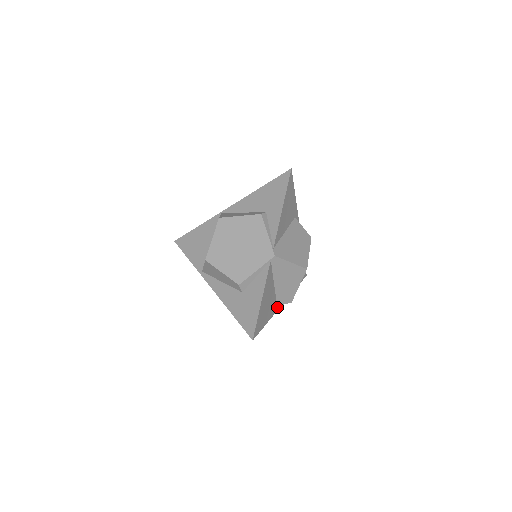
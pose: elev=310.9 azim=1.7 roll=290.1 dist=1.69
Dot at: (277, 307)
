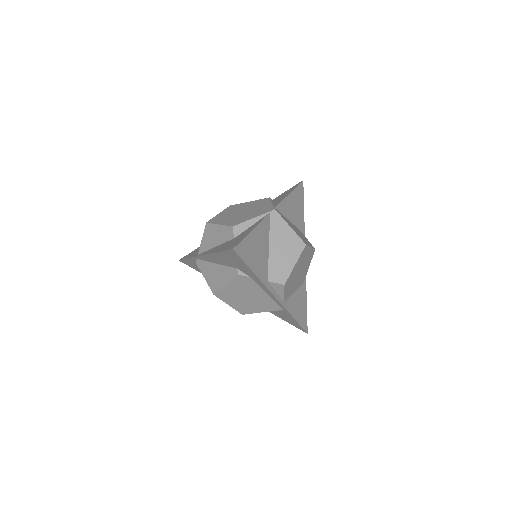
Dot at: (267, 283)
